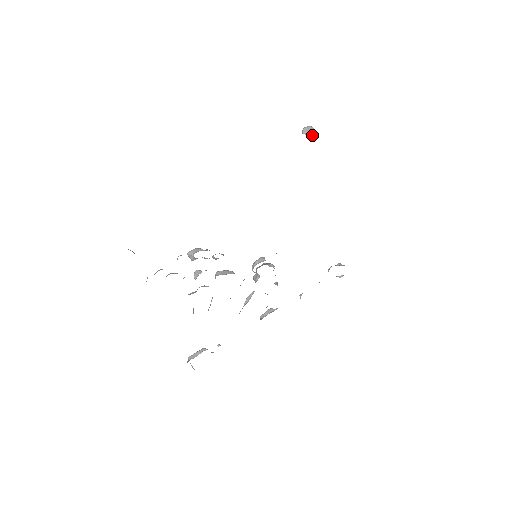
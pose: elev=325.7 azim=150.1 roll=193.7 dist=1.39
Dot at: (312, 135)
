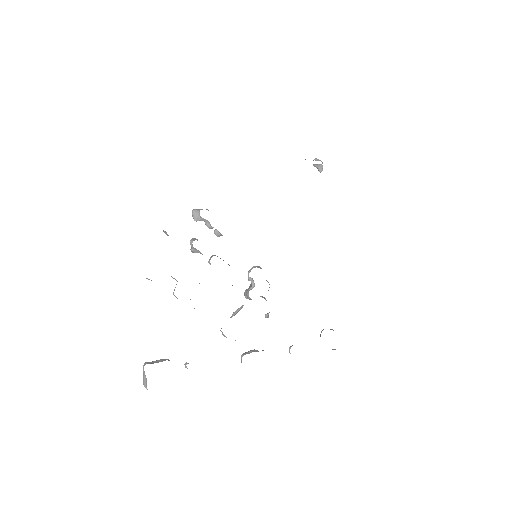
Dot at: (321, 166)
